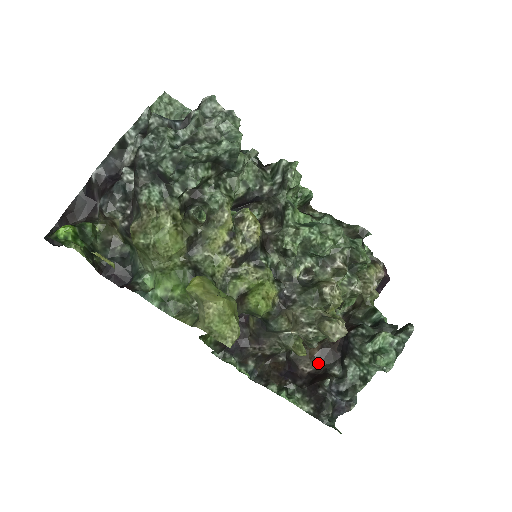
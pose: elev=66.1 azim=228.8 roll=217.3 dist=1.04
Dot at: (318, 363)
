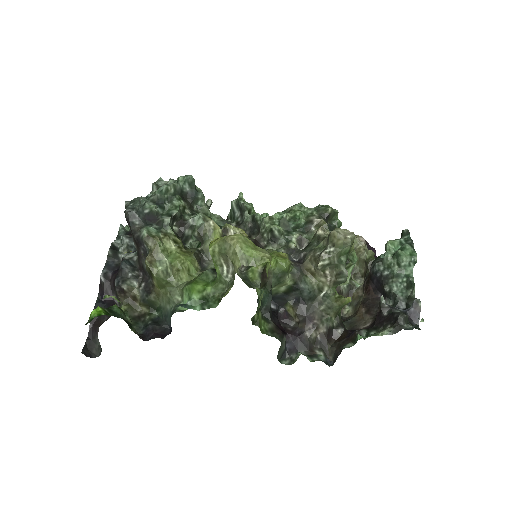
Dot at: (371, 315)
